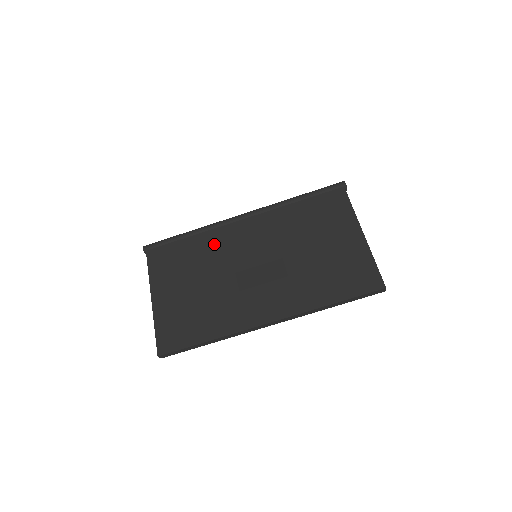
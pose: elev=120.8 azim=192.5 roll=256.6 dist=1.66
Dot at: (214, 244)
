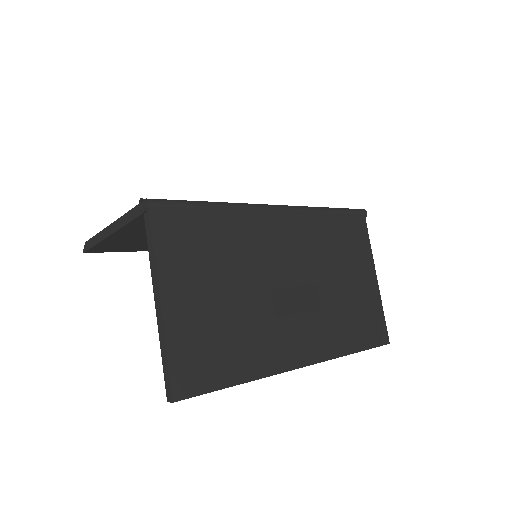
Dot at: (247, 237)
